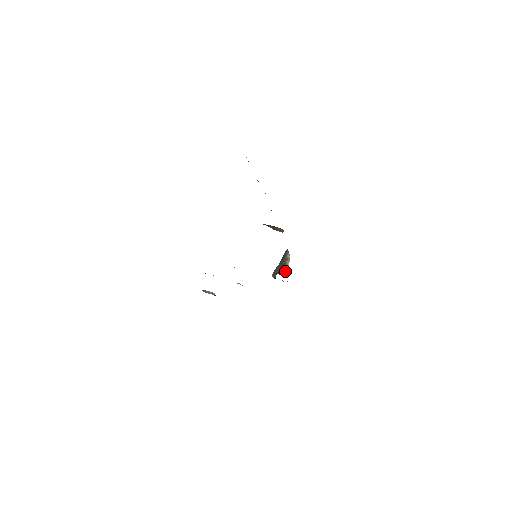
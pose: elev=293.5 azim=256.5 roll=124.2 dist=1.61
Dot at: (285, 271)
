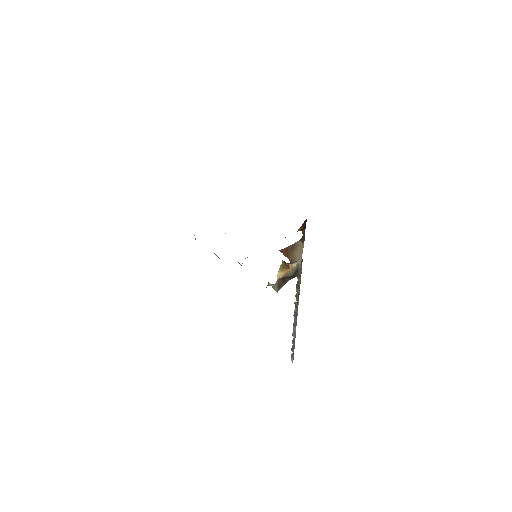
Dot at: (285, 264)
